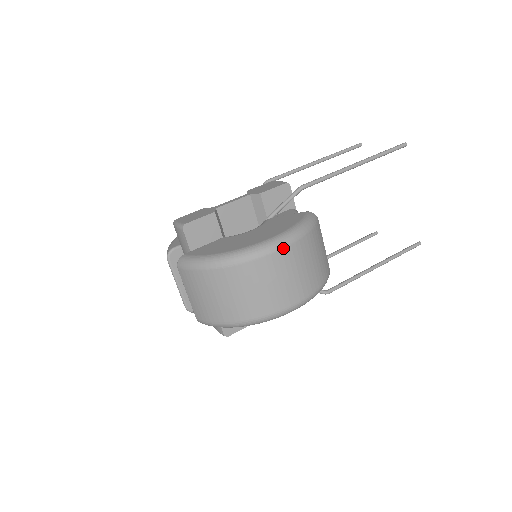
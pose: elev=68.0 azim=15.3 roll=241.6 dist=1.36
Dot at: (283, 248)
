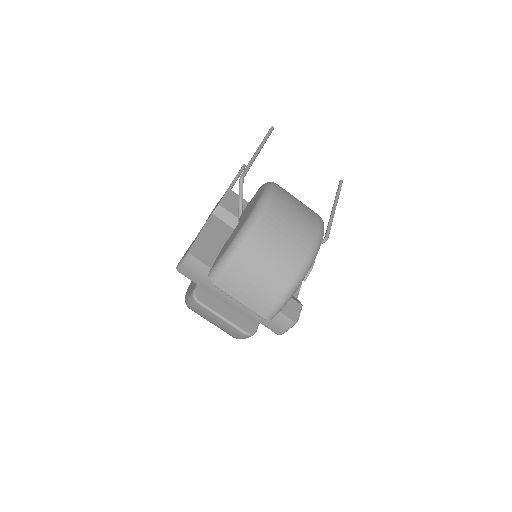
Dot at: (273, 196)
